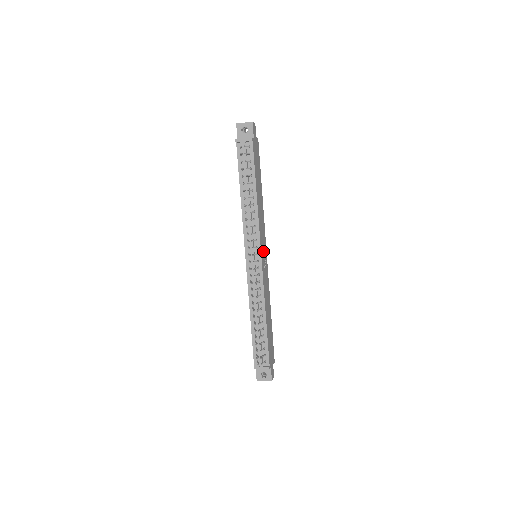
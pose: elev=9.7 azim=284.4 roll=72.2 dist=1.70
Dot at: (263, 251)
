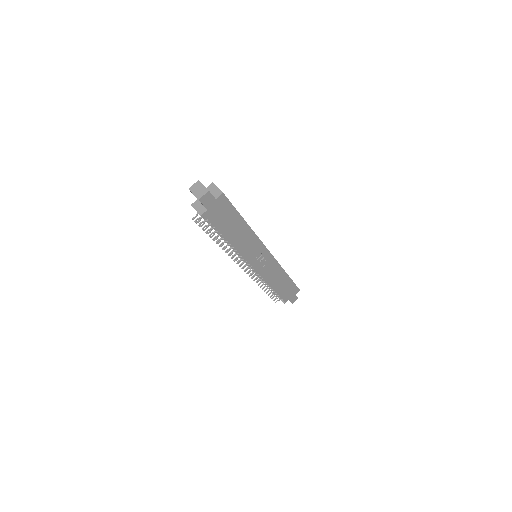
Dot at: (258, 259)
